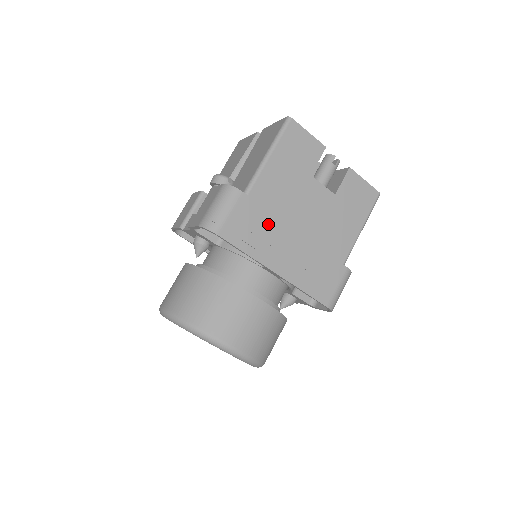
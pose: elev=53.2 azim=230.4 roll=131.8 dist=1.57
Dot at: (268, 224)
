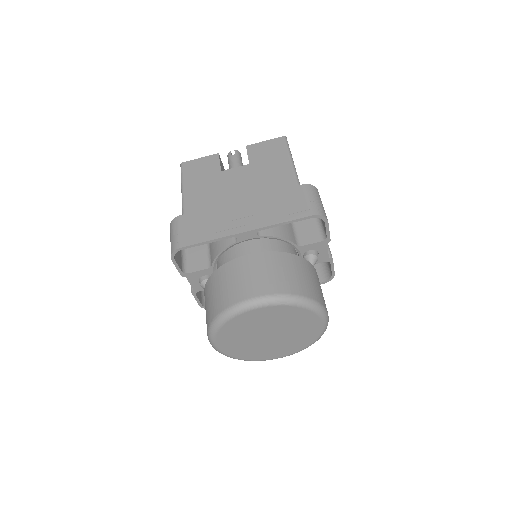
Dot at: (213, 214)
